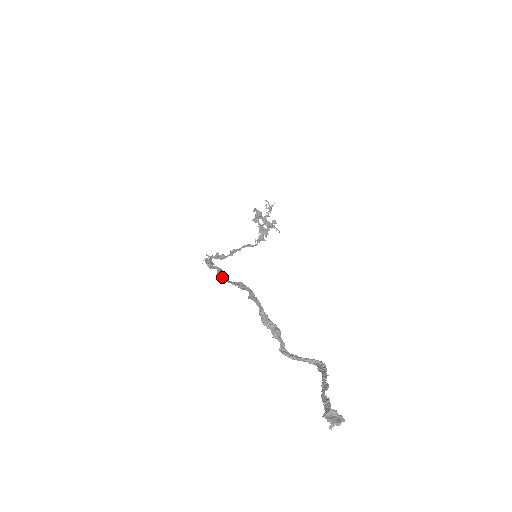
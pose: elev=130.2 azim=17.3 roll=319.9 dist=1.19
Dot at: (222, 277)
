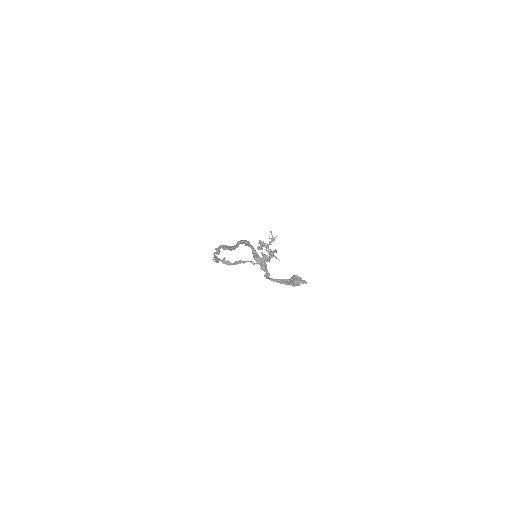
Dot at: (226, 246)
